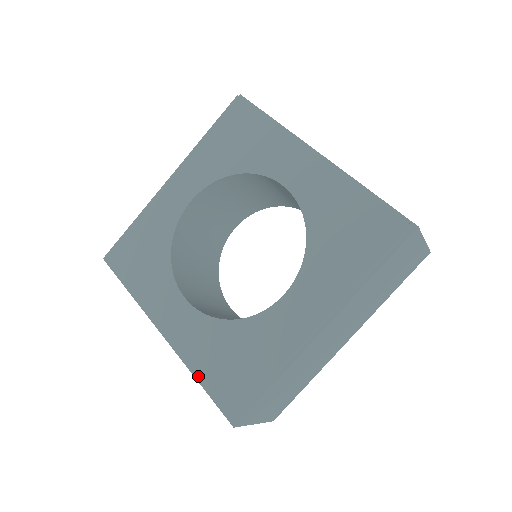
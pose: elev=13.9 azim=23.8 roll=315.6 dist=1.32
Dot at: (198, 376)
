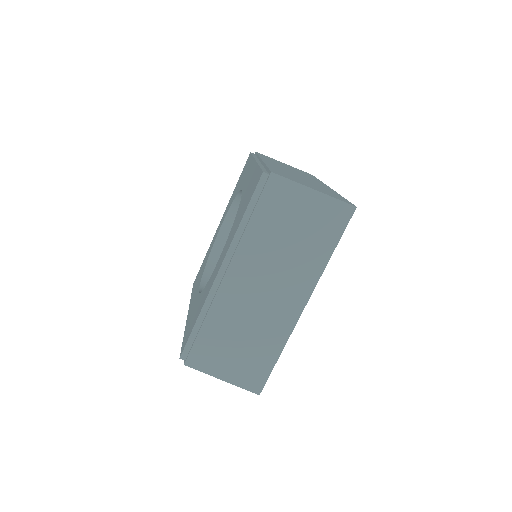
Dot at: (242, 217)
